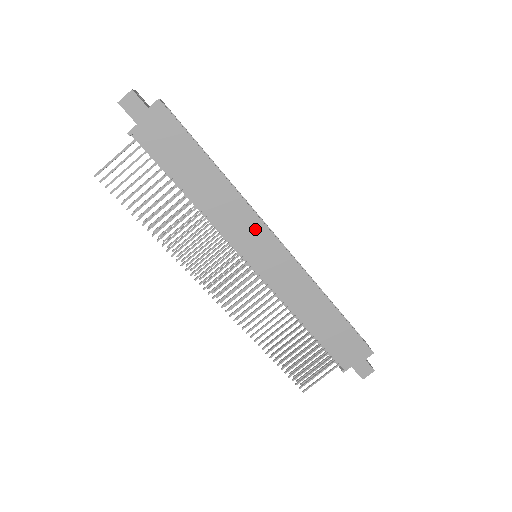
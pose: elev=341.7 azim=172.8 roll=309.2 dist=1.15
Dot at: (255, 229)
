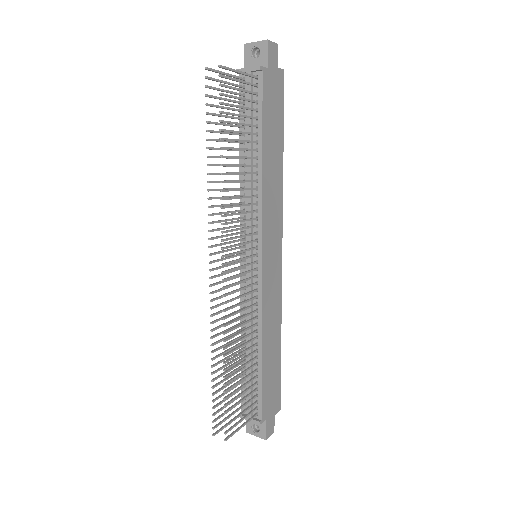
Dot at: (277, 228)
